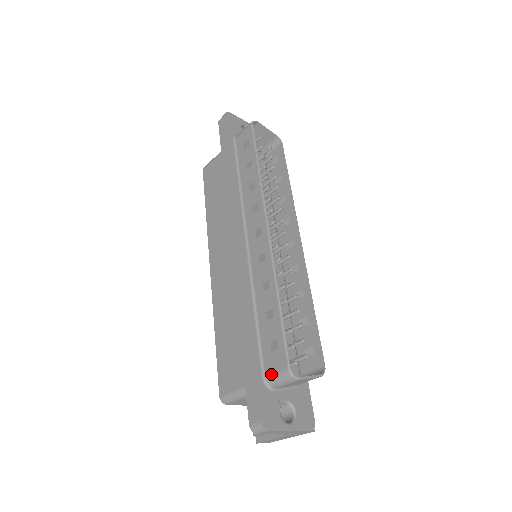
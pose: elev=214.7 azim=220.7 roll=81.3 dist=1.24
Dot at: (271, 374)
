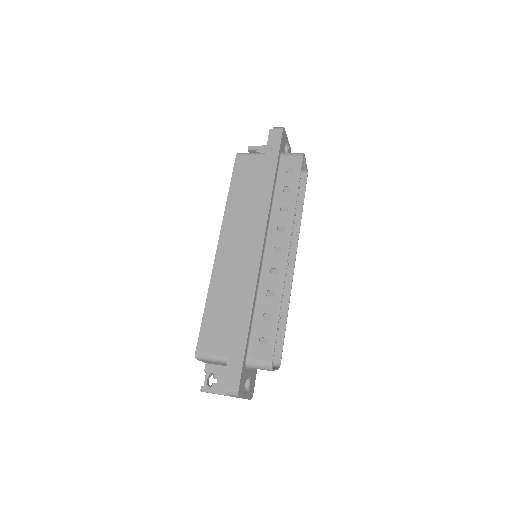
Dot at: (254, 359)
